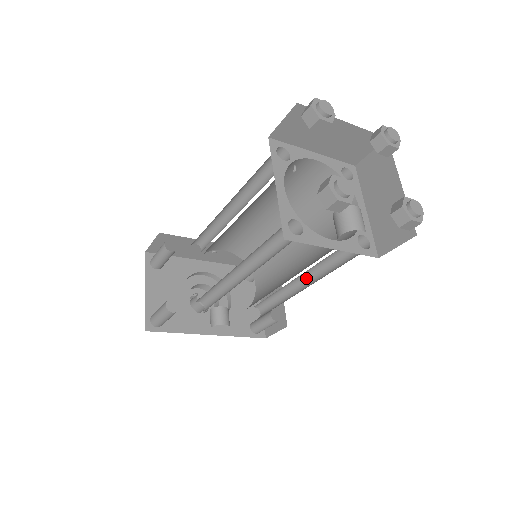
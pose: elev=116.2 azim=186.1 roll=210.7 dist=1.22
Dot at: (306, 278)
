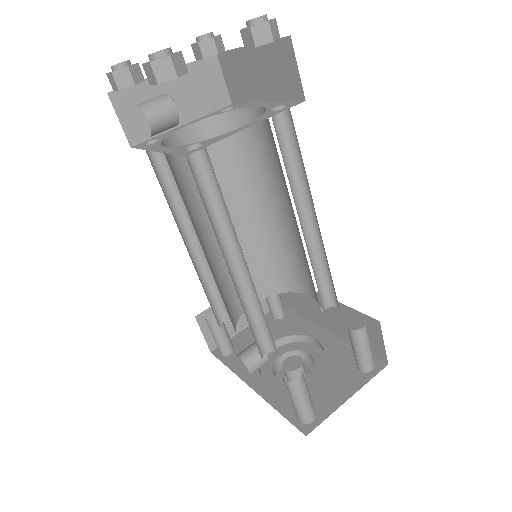
Dot at: (245, 261)
